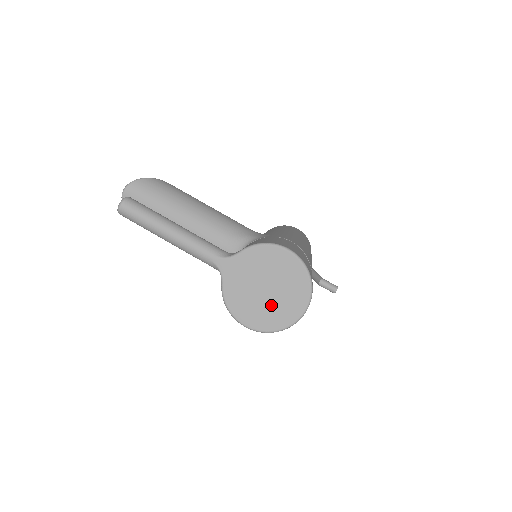
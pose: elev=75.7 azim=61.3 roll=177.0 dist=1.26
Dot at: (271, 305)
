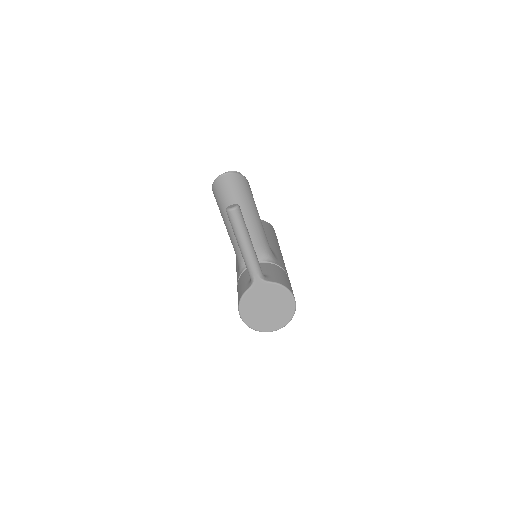
Dot at: (262, 317)
